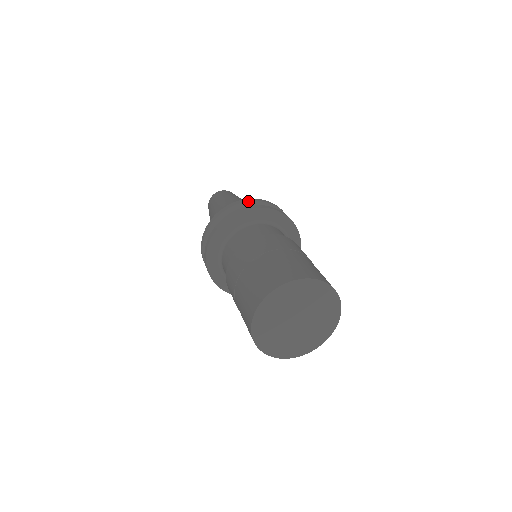
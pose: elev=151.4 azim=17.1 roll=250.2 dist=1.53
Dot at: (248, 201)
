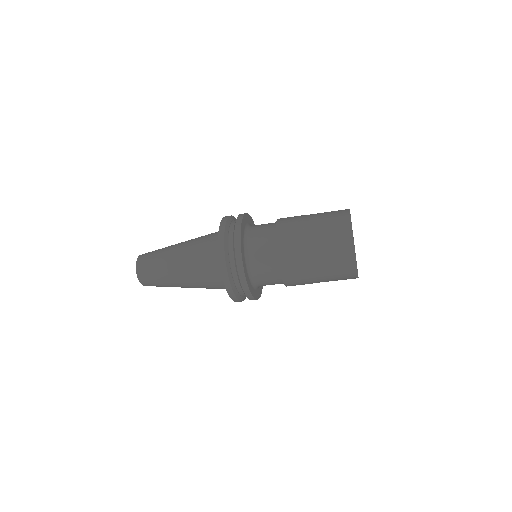
Dot at: occluded
